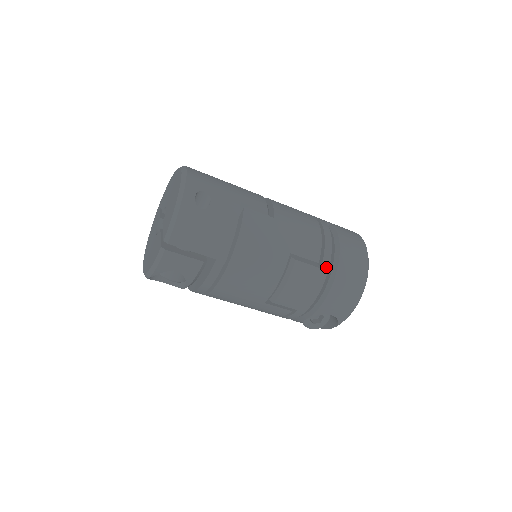
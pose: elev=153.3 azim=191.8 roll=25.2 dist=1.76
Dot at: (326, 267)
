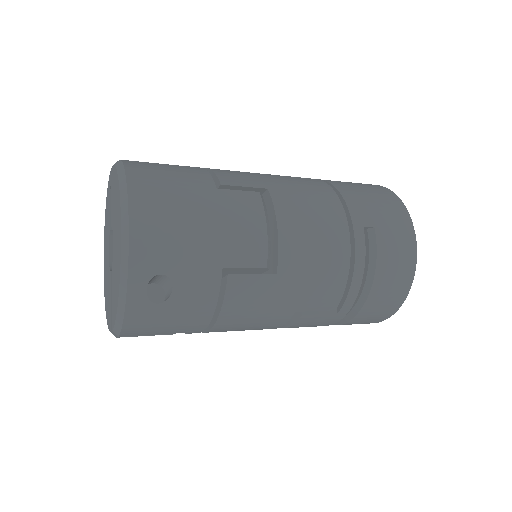
Dot at: (345, 311)
